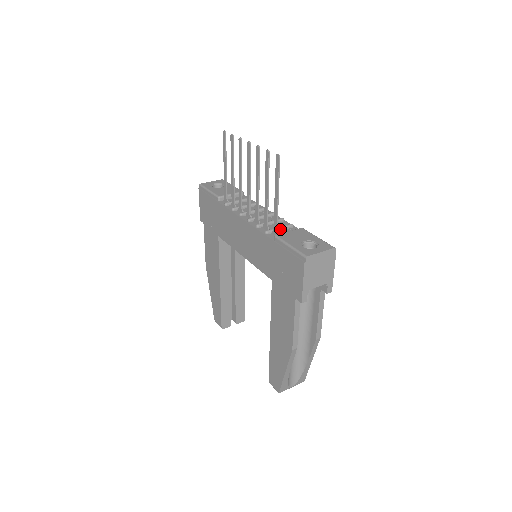
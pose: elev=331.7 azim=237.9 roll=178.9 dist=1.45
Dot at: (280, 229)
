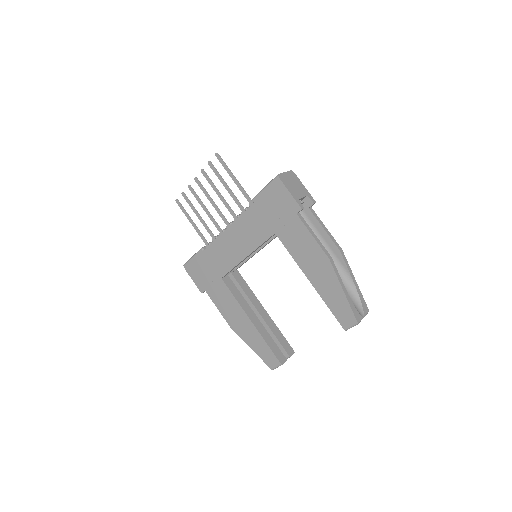
Dot at: occluded
